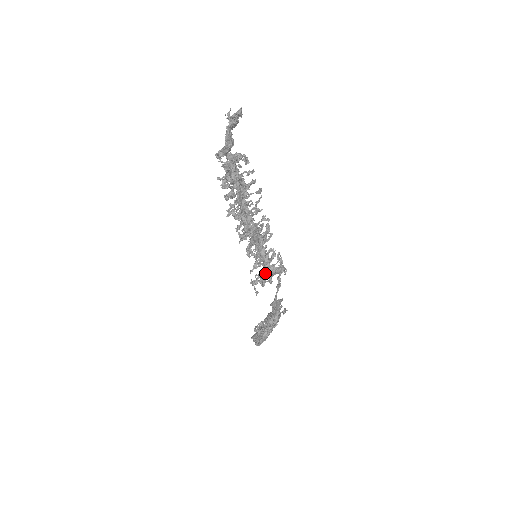
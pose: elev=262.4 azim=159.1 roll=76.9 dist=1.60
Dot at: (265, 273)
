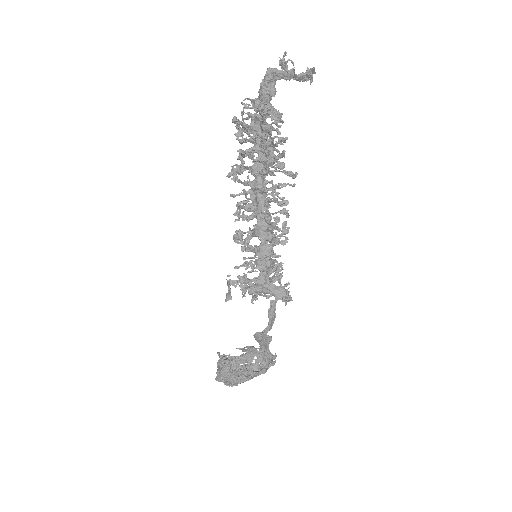
Dot at: (255, 282)
